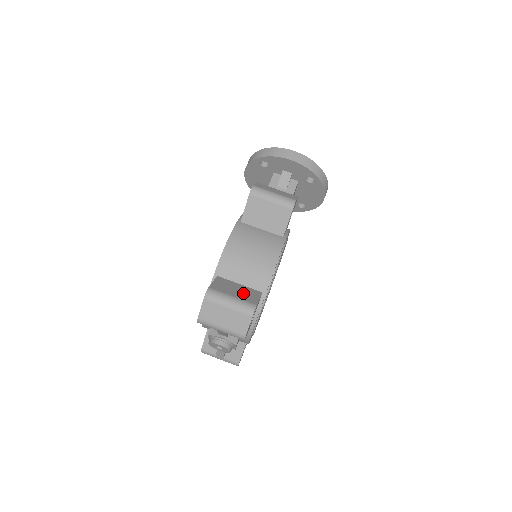
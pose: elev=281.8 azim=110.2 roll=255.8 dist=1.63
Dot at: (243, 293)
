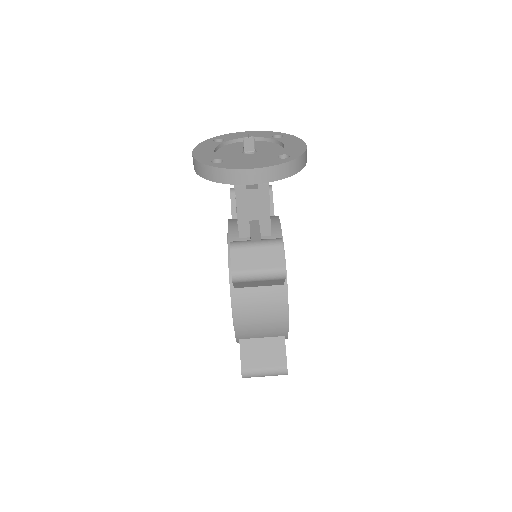
Dot at: (270, 354)
